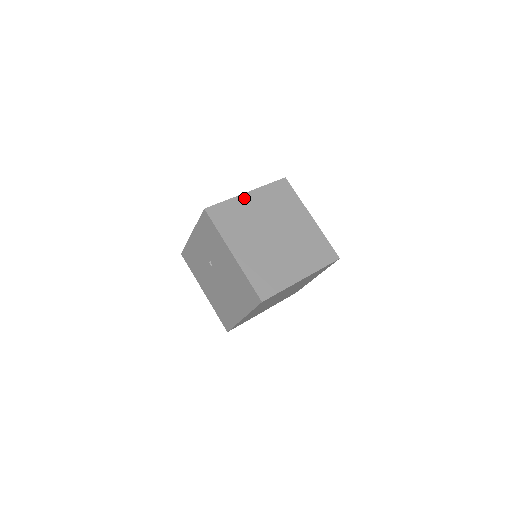
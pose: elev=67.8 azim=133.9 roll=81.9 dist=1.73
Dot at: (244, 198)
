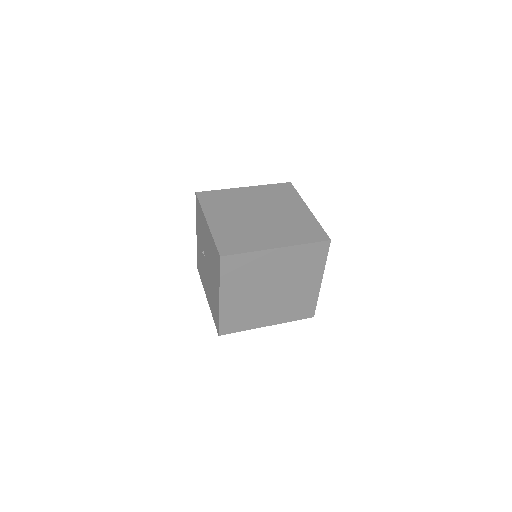
Dot at: (239, 190)
